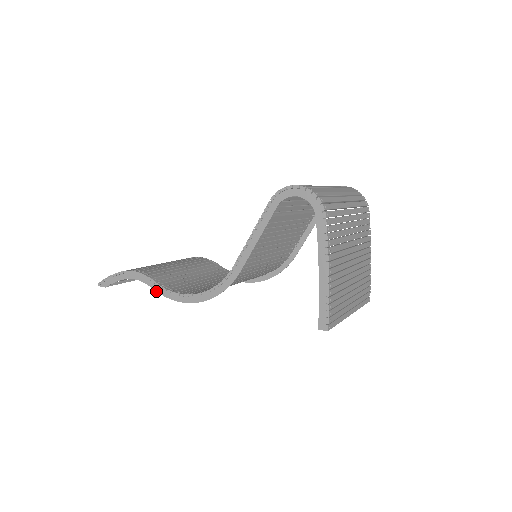
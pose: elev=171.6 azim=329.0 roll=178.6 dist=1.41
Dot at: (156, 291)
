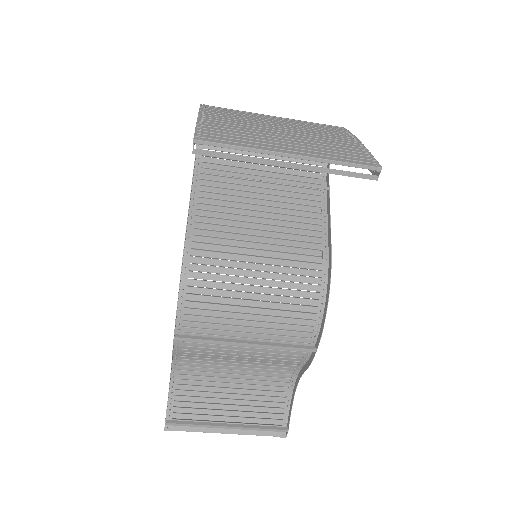
Dot at: occluded
